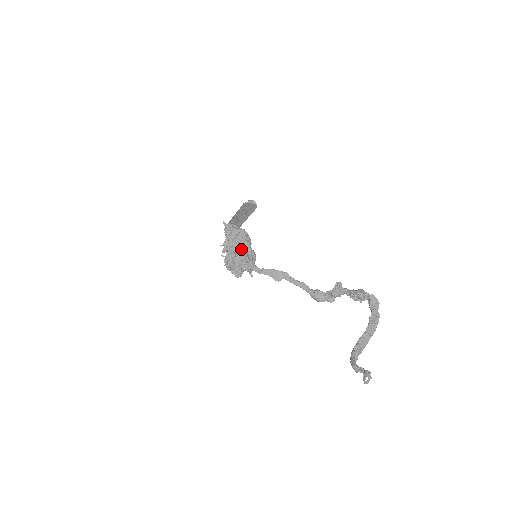
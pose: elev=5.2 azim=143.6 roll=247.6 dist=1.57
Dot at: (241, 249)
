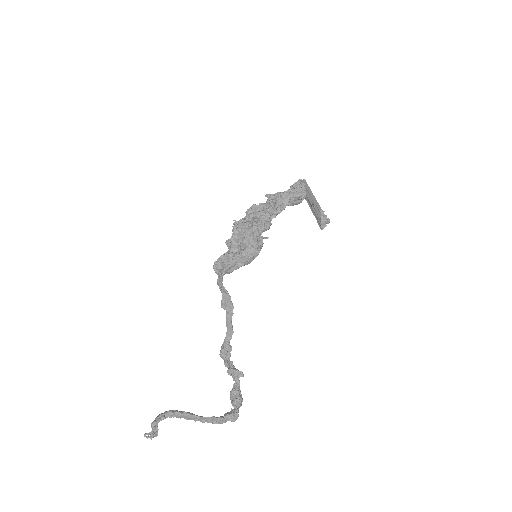
Dot at: (233, 258)
